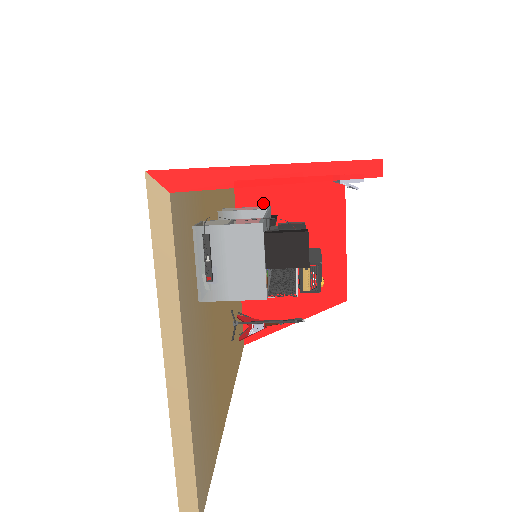
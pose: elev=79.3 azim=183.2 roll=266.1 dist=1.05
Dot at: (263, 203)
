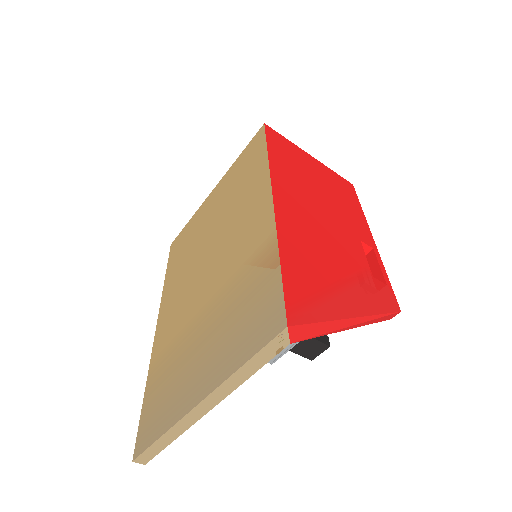
Dot at: occluded
